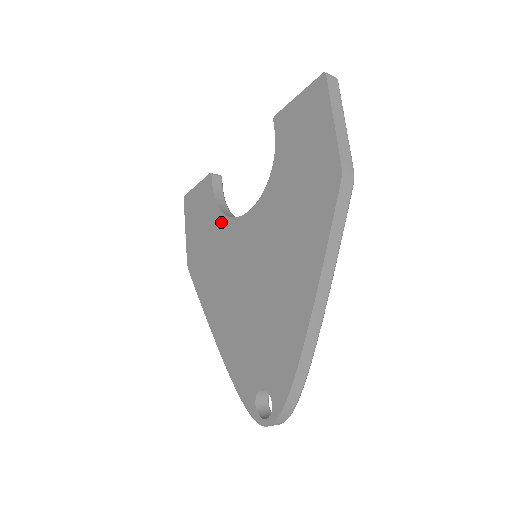
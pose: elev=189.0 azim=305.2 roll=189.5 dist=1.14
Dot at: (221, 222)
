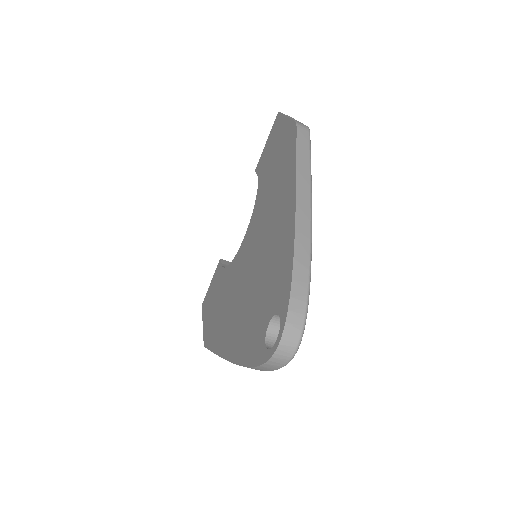
Dot at: (228, 271)
